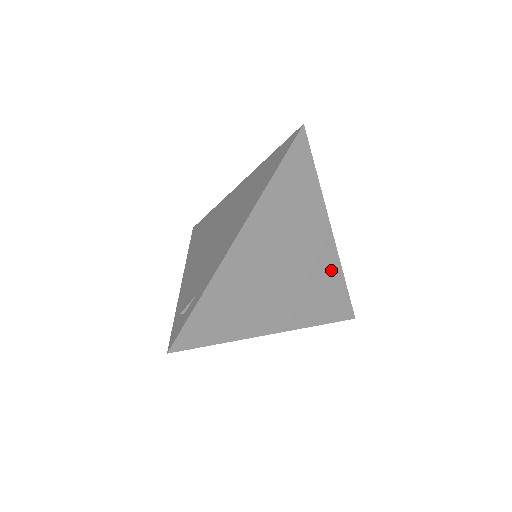
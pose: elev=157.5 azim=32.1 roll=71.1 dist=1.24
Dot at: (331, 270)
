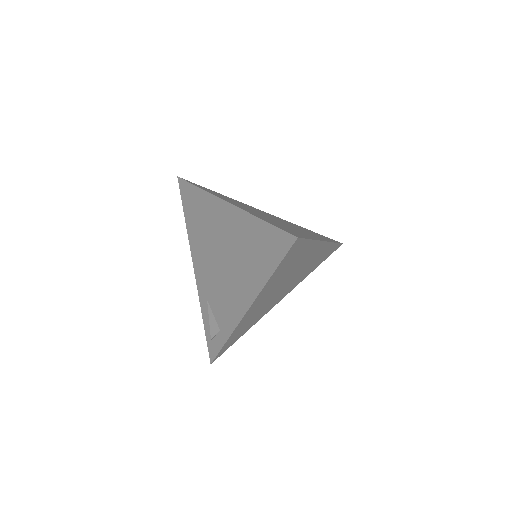
Dot at: (323, 251)
